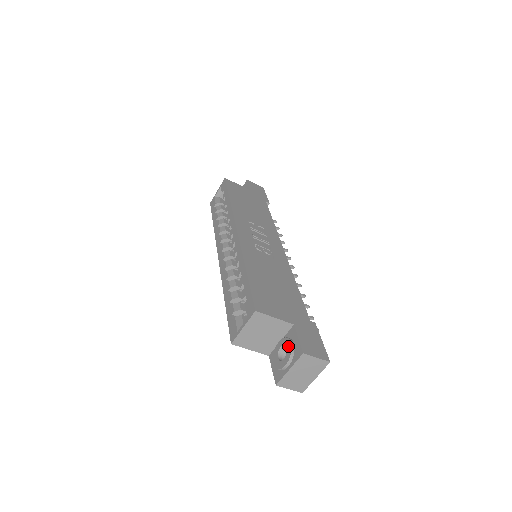
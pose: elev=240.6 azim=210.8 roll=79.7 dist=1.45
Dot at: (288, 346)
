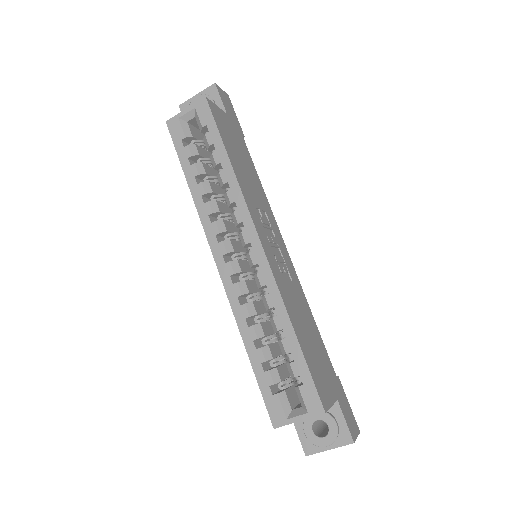
Dot at: (332, 426)
